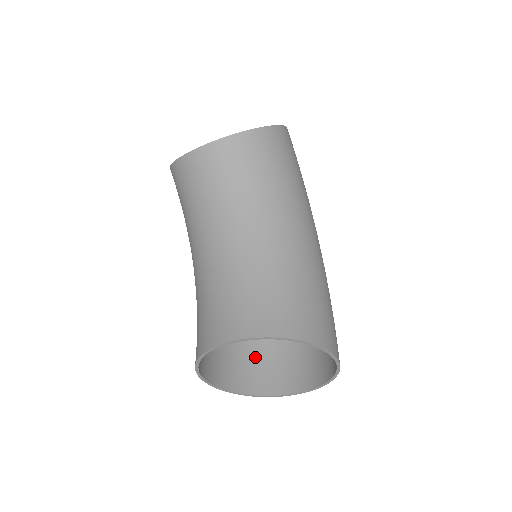
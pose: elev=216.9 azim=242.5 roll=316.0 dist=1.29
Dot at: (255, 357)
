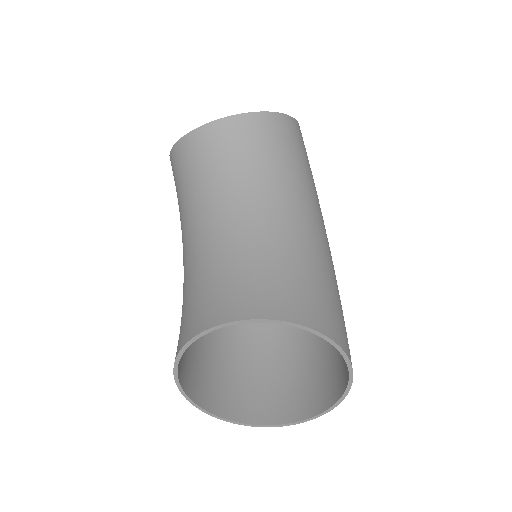
Dot at: (244, 379)
